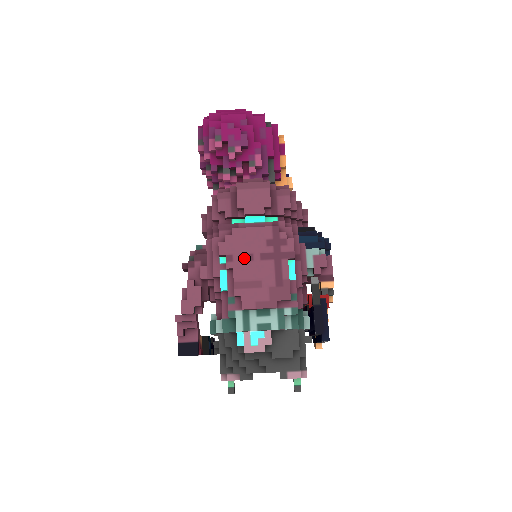
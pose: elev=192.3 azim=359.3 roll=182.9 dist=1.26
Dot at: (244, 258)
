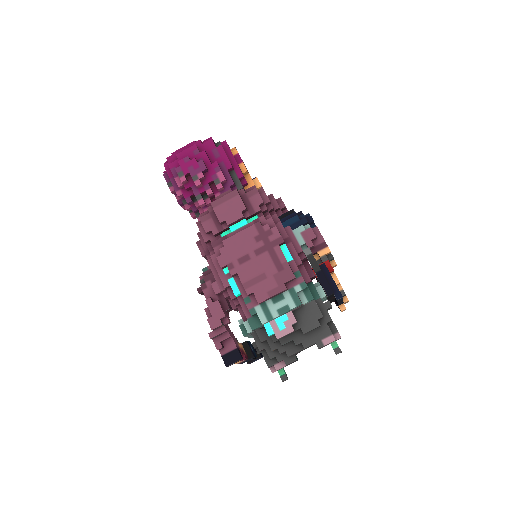
Dot at: (242, 261)
